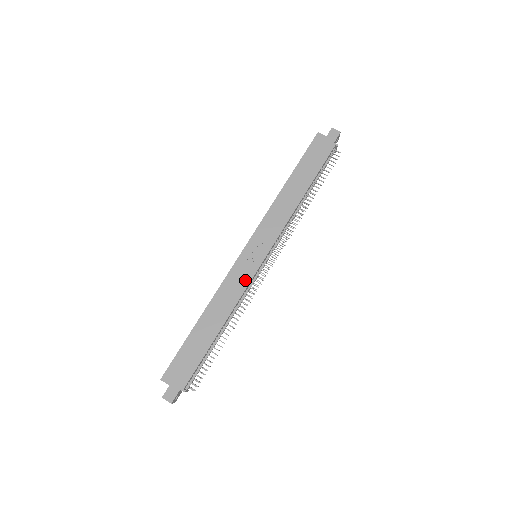
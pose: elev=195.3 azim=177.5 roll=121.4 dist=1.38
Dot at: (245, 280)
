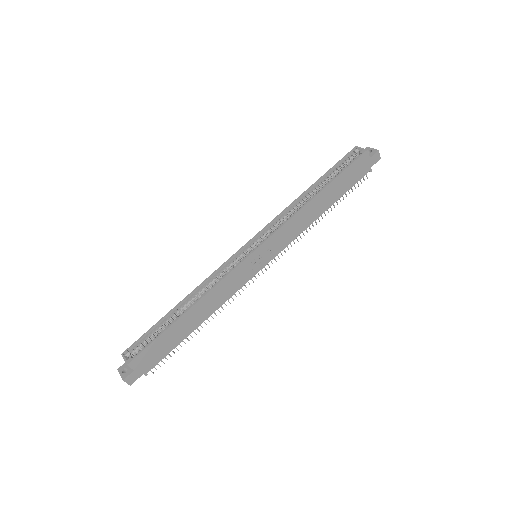
Dot at: (241, 283)
